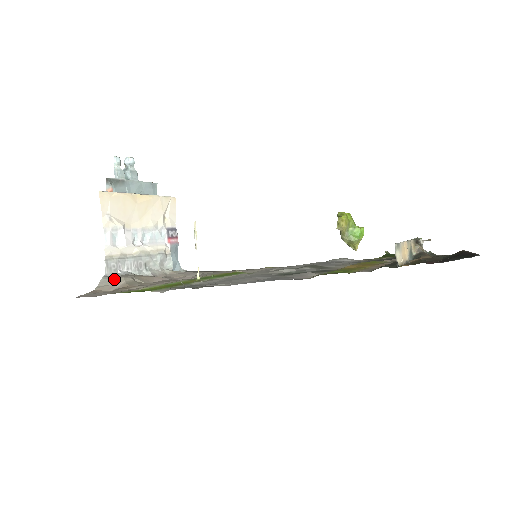
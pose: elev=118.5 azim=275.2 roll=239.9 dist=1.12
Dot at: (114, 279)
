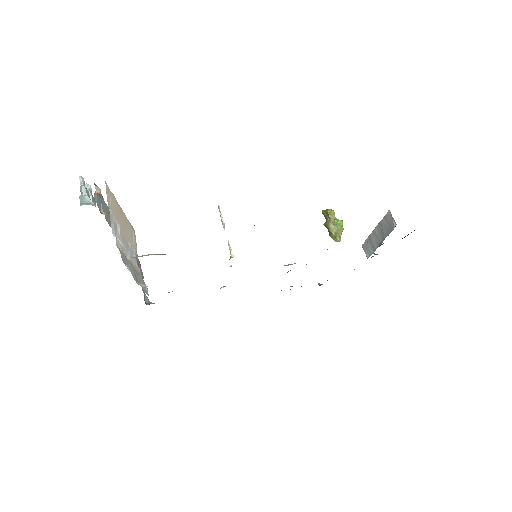
Dot at: (149, 254)
